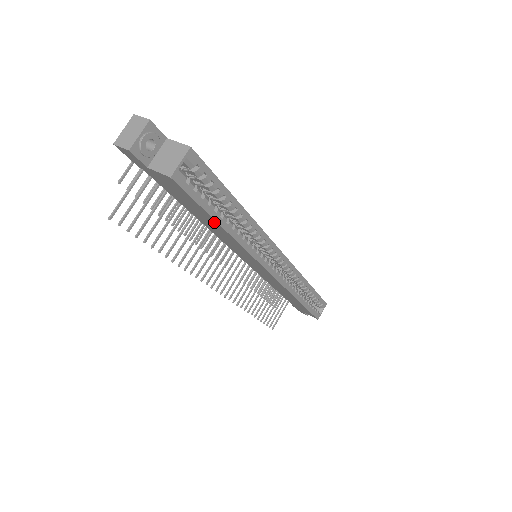
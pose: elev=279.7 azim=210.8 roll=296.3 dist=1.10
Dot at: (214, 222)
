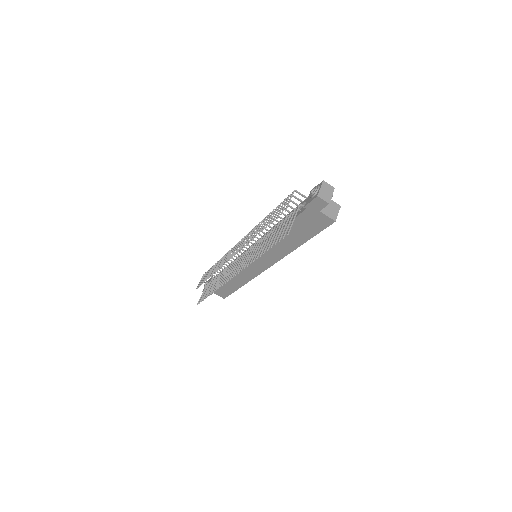
Dot at: (301, 241)
